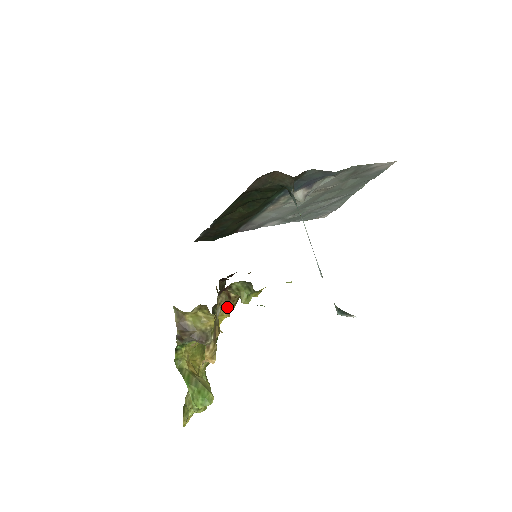
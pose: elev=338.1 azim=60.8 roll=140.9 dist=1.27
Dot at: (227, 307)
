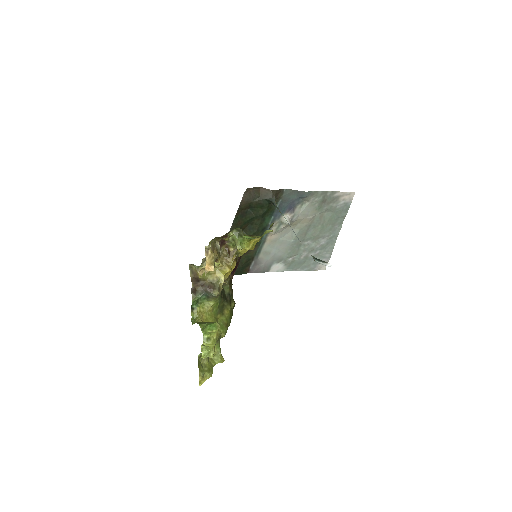
Dot at: (228, 263)
